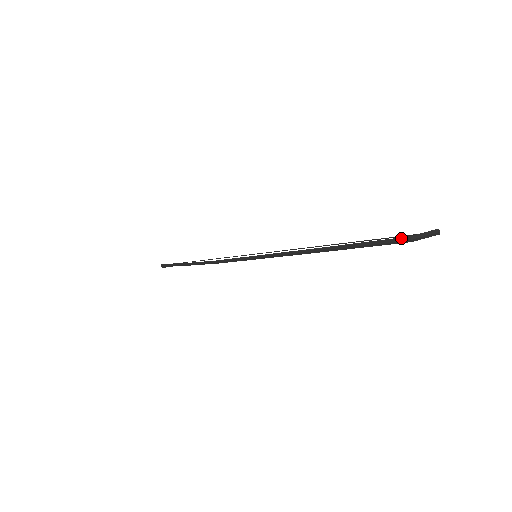
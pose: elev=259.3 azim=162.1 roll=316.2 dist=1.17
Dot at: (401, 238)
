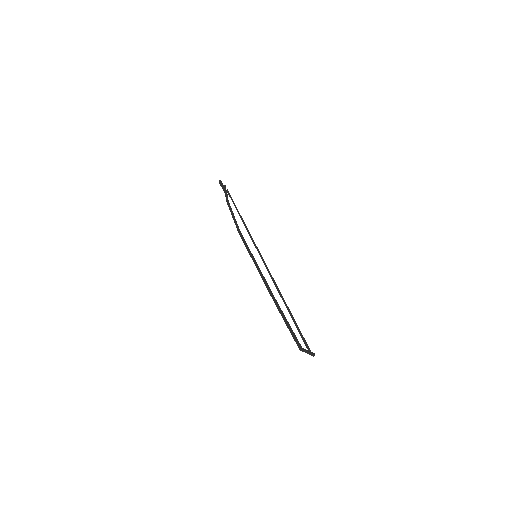
Dot at: (298, 344)
